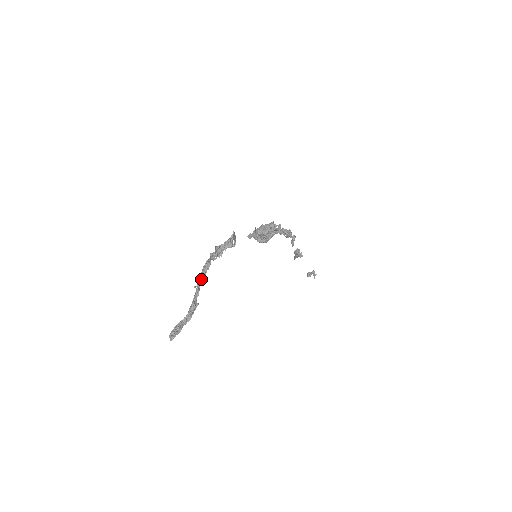
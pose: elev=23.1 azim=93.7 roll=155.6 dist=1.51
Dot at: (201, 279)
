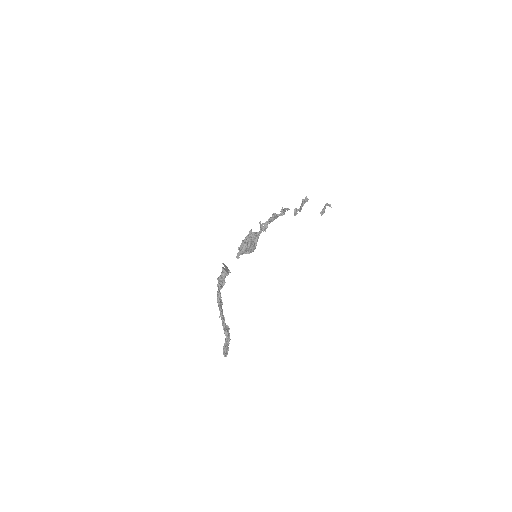
Dot at: (220, 309)
